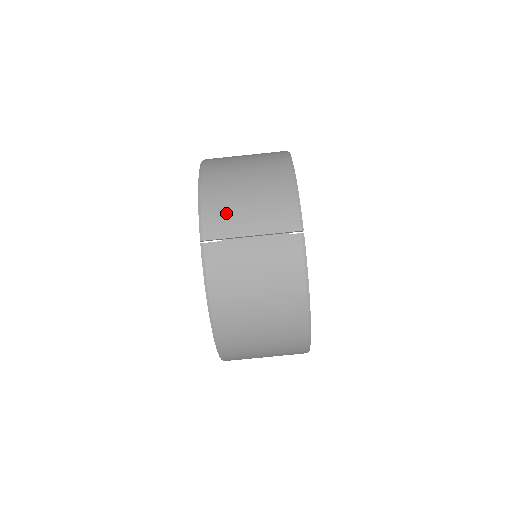
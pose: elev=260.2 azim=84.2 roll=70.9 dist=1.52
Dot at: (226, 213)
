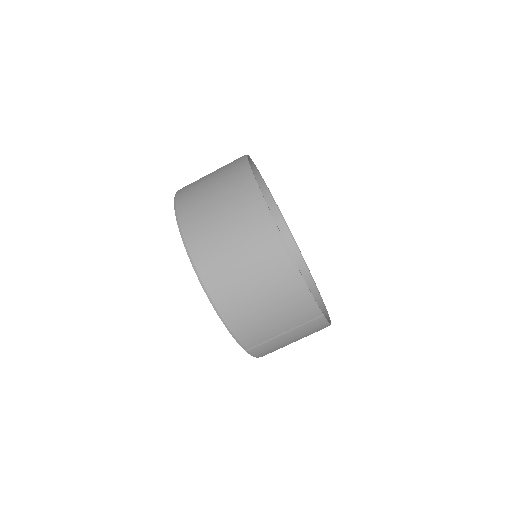
Dot at: (257, 330)
